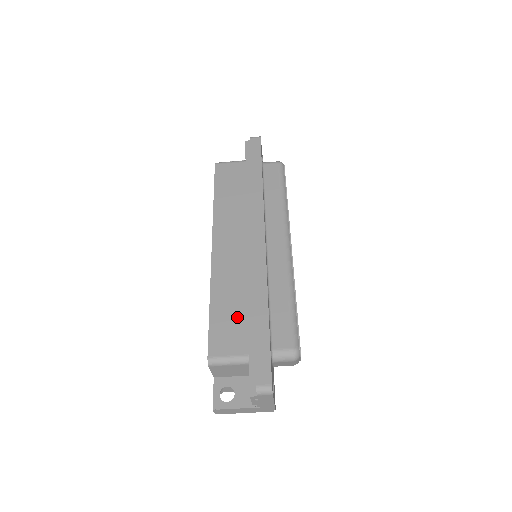
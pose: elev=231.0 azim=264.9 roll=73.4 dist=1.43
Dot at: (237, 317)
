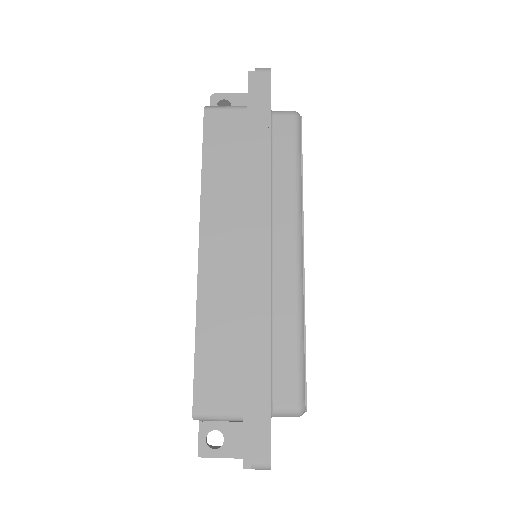
Dot at: (230, 359)
